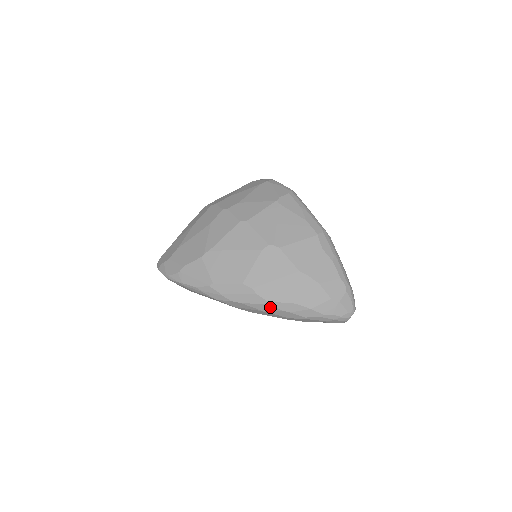
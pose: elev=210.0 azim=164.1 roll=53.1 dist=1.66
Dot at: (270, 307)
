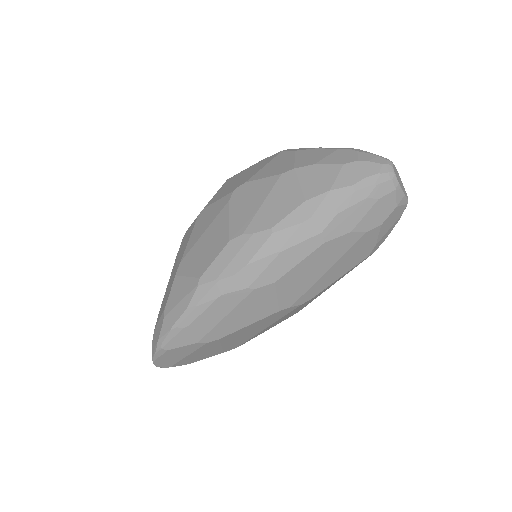
Dot at: (282, 234)
